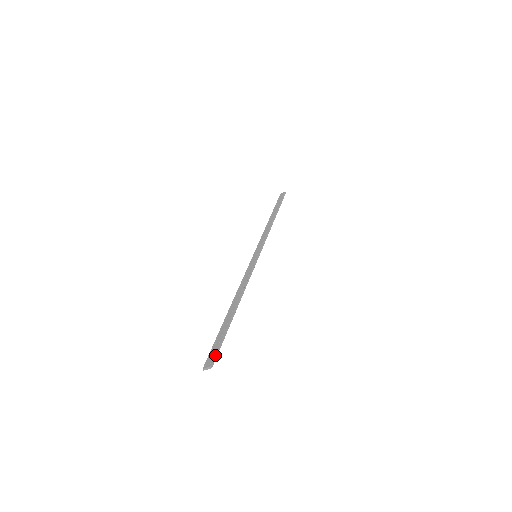
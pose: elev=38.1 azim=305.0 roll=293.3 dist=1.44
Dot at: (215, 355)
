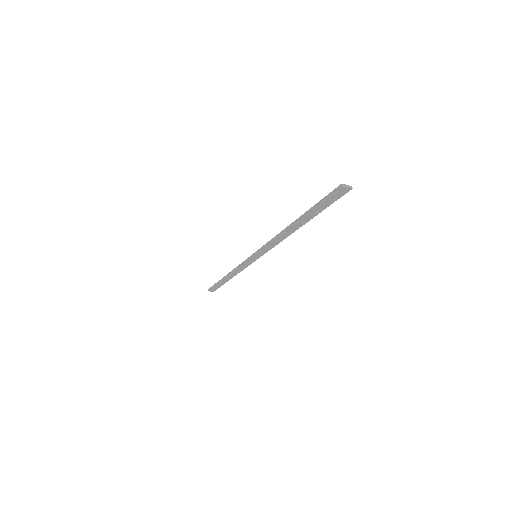
Dot at: (342, 194)
